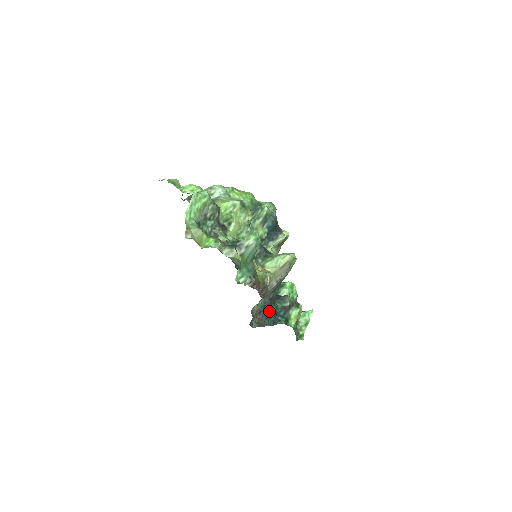
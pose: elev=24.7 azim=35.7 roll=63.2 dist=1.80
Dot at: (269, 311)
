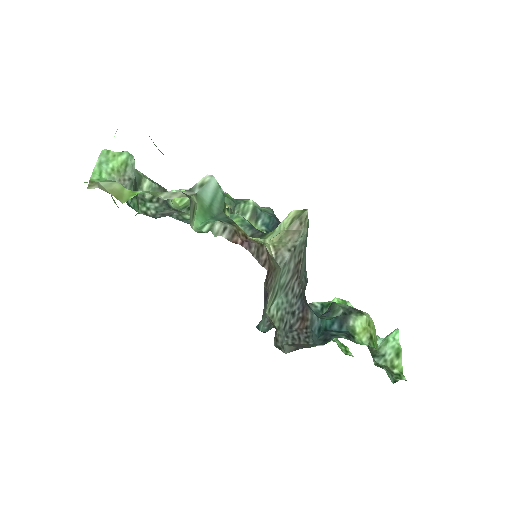
Dot at: (308, 323)
